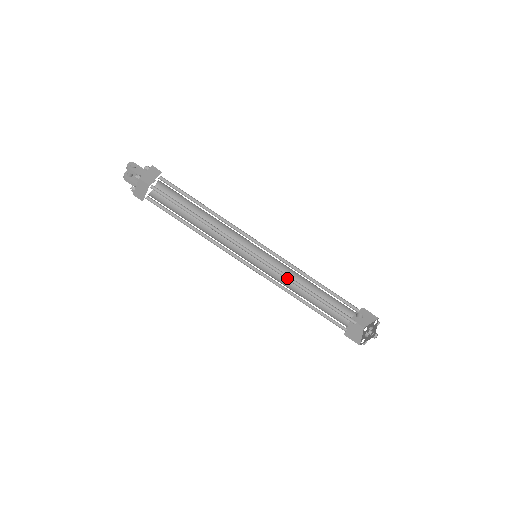
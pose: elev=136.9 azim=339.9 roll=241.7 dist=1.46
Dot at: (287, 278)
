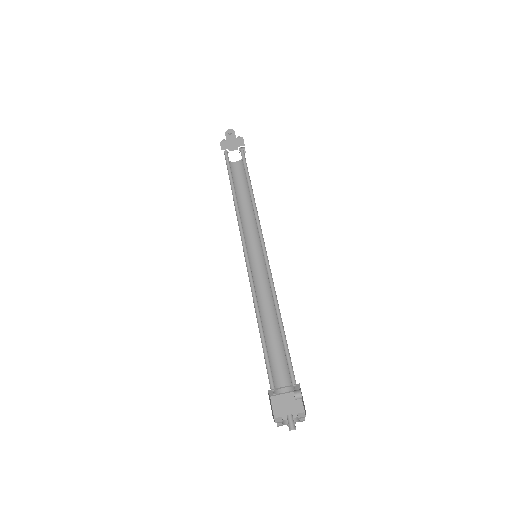
Dot at: (254, 291)
